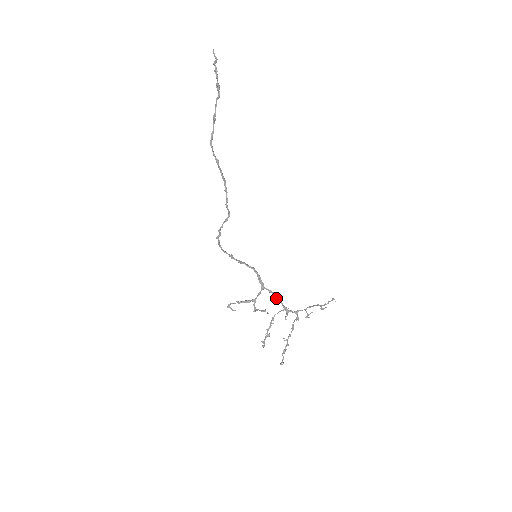
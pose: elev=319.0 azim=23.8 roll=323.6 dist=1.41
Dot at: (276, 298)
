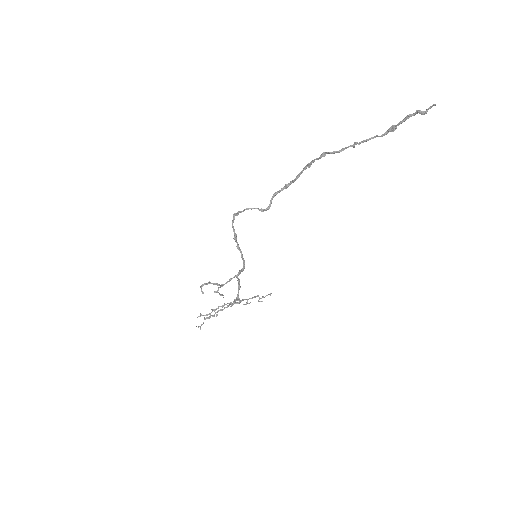
Dot at: (238, 288)
